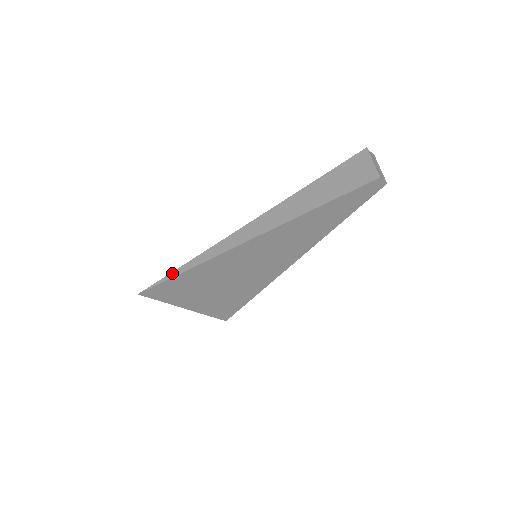
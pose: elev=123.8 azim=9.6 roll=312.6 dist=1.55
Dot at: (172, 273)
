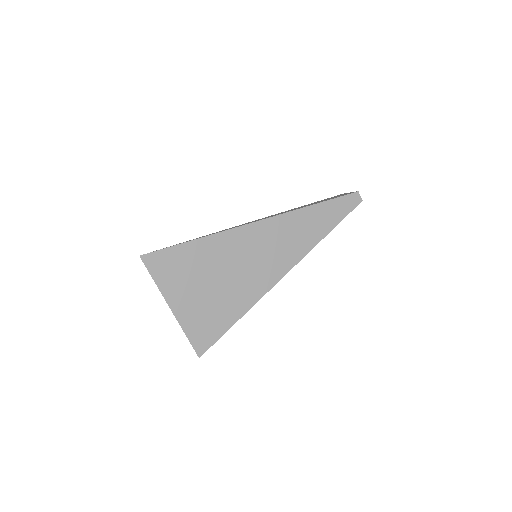
Dot at: (181, 243)
